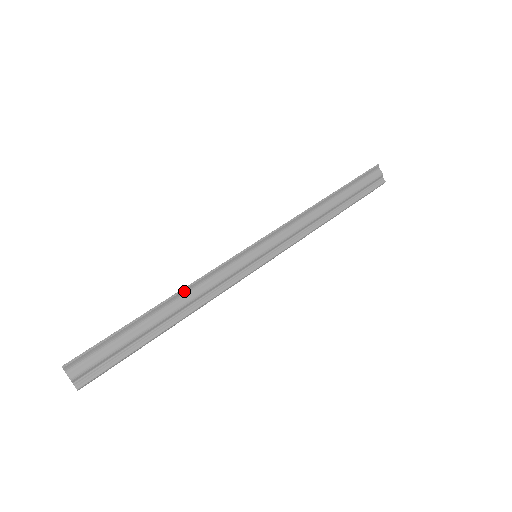
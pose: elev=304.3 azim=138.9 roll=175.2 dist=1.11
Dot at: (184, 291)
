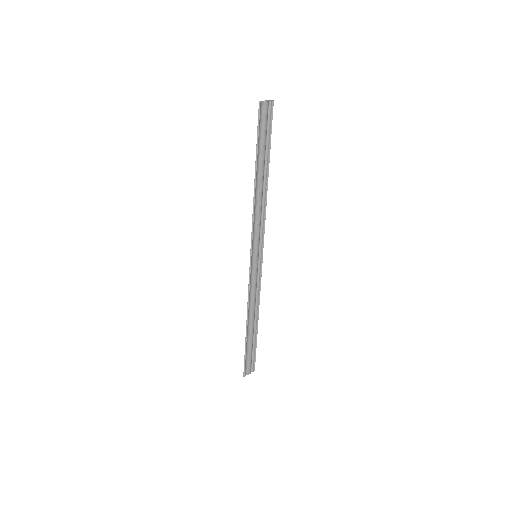
Dot at: (248, 311)
